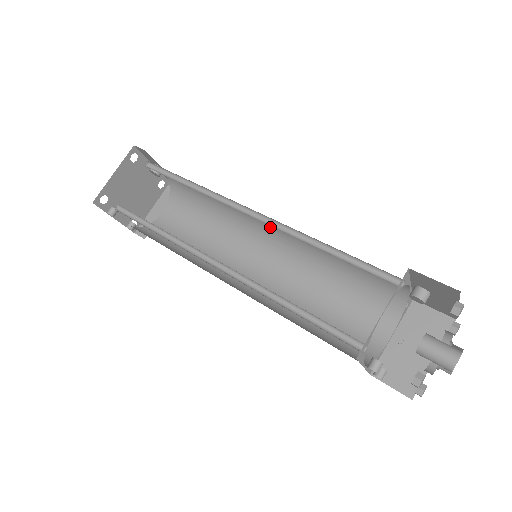
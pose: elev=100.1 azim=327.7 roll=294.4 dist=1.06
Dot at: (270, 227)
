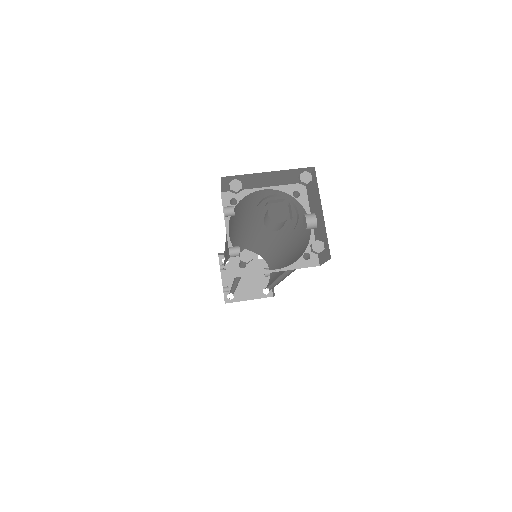
Dot at: occluded
